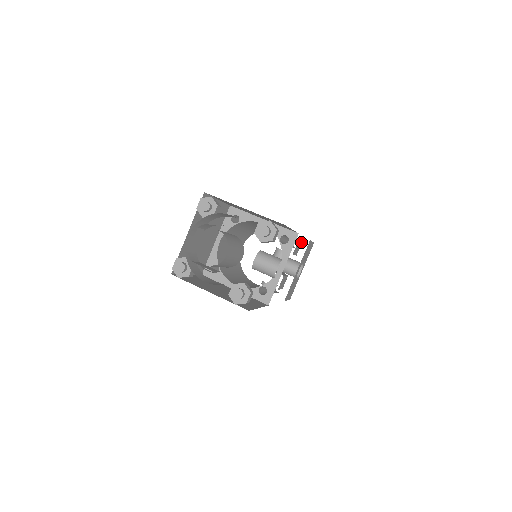
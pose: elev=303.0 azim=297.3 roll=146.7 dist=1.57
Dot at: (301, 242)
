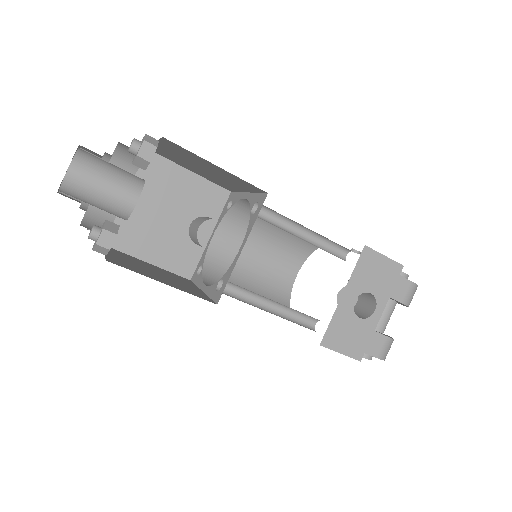
Dot at: (408, 280)
